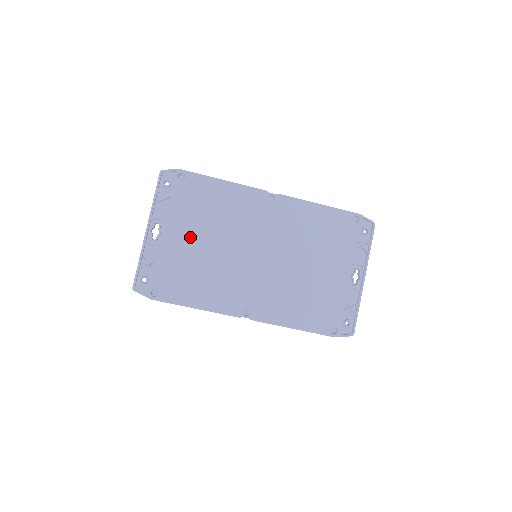
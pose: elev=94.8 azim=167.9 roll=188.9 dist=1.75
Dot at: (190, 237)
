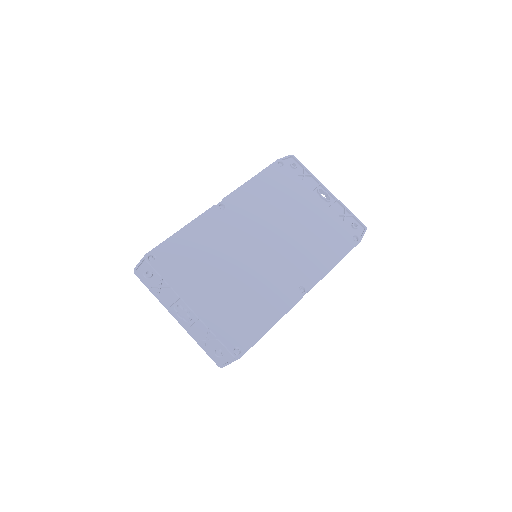
Dot at: (209, 288)
